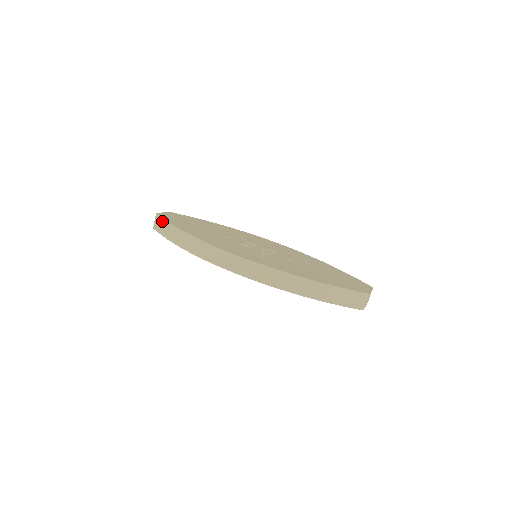
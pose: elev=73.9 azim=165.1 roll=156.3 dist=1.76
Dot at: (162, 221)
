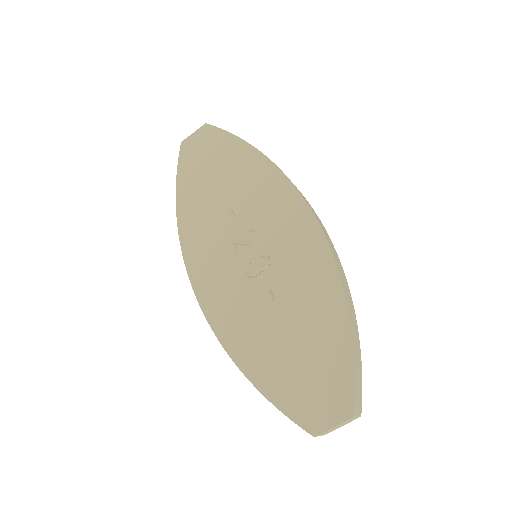
Dot at: (179, 165)
